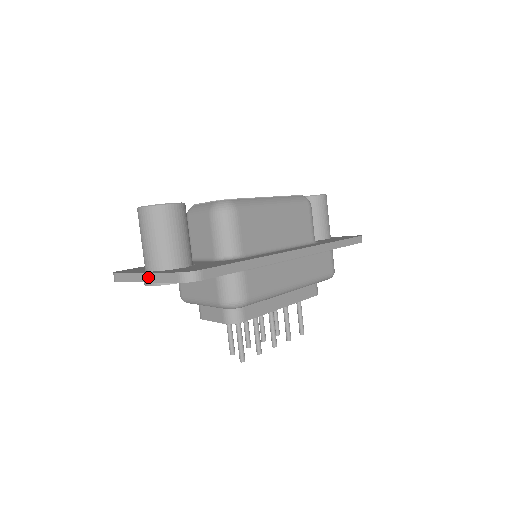
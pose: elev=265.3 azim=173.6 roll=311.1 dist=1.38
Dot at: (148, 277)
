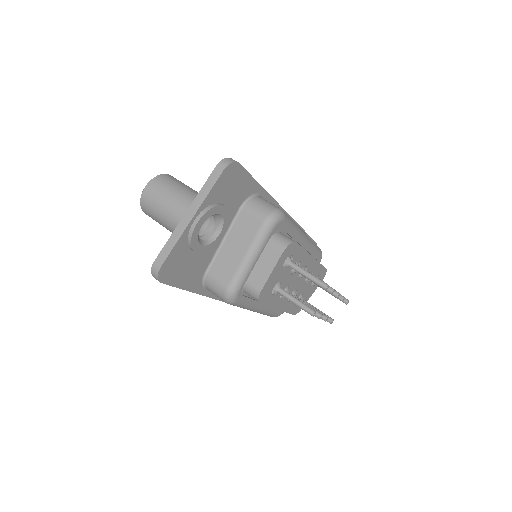
Dot at: (192, 210)
